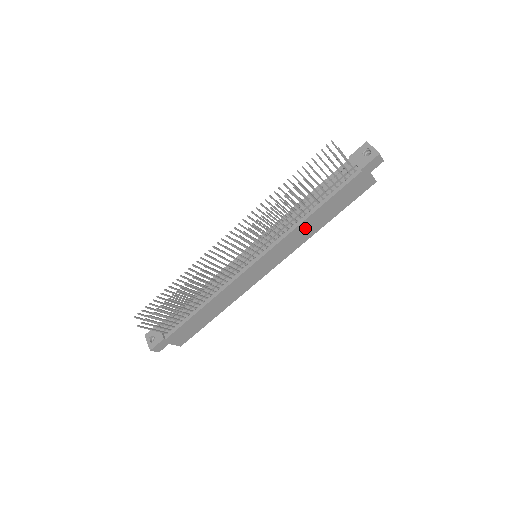
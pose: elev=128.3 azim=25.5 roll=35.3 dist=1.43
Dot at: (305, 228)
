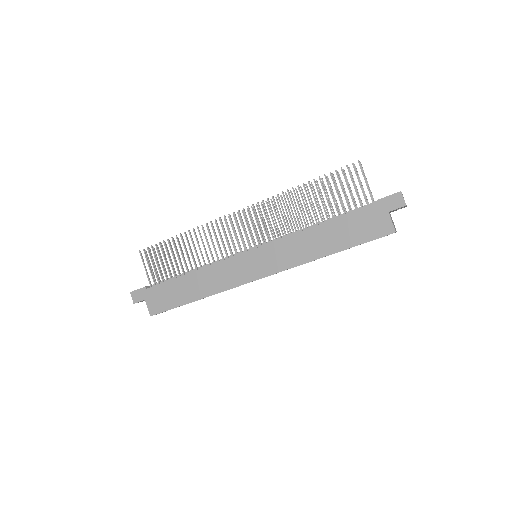
Dot at: (306, 242)
